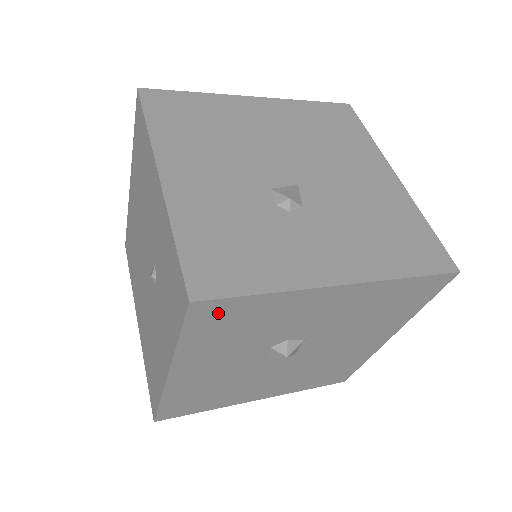
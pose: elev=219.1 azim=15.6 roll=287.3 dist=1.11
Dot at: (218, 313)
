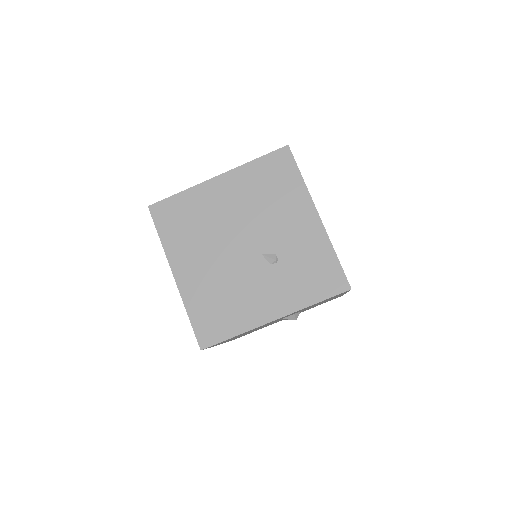
Dot at: occluded
